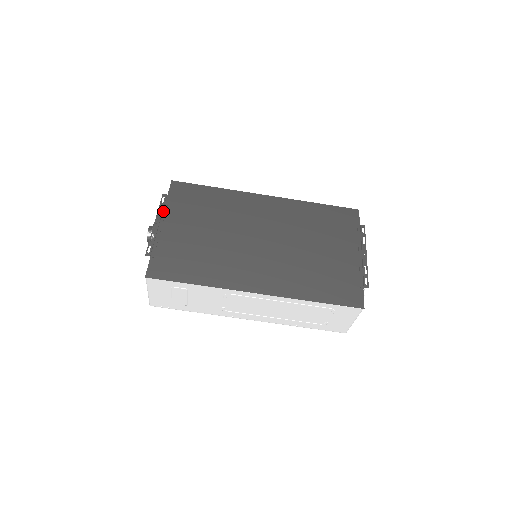
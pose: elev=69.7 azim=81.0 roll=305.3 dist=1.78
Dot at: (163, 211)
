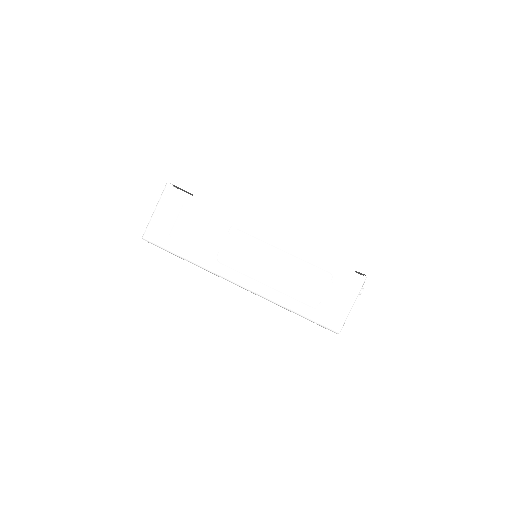
Dot at: (188, 193)
